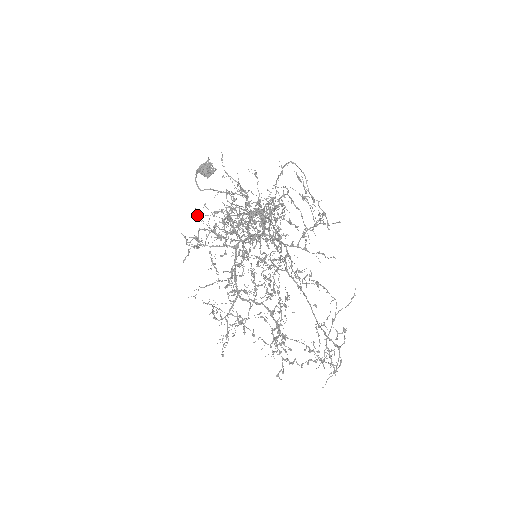
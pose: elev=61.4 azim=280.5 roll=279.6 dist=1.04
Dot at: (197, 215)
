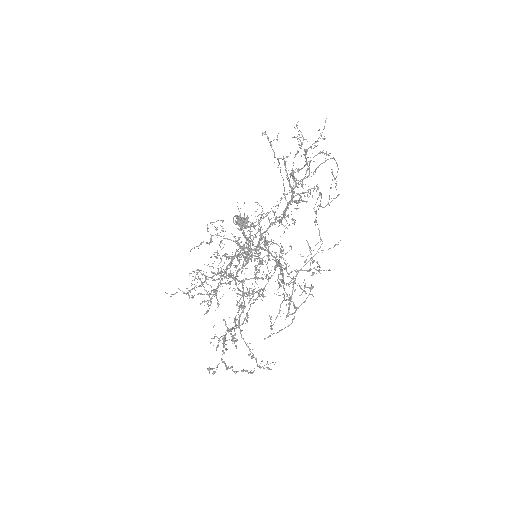
Dot at: occluded
